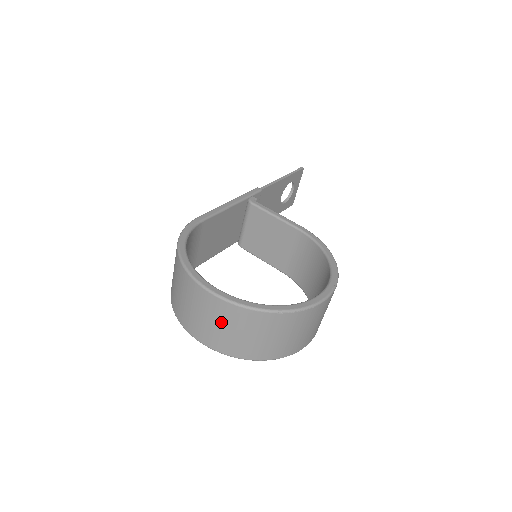
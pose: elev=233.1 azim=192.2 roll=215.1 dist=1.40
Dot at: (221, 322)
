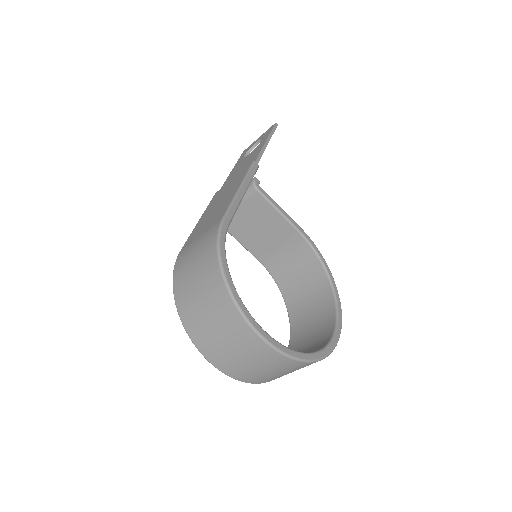
Dot at: (261, 365)
